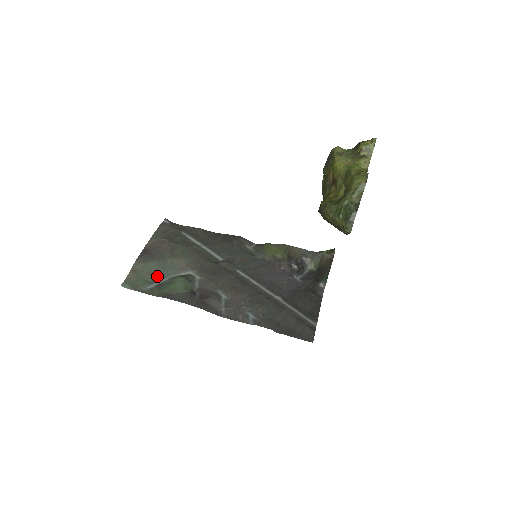
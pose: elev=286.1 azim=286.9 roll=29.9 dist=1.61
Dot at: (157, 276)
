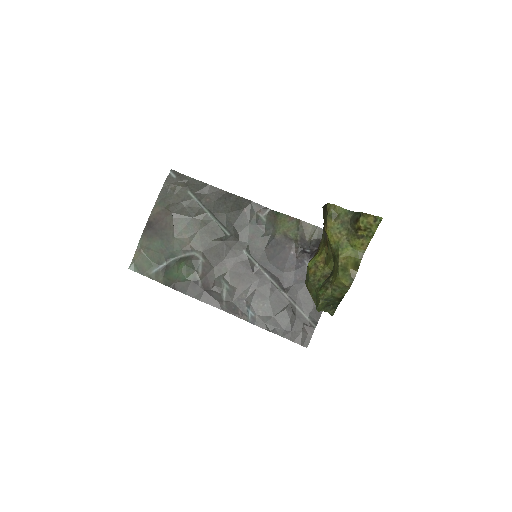
Dot at: (162, 258)
